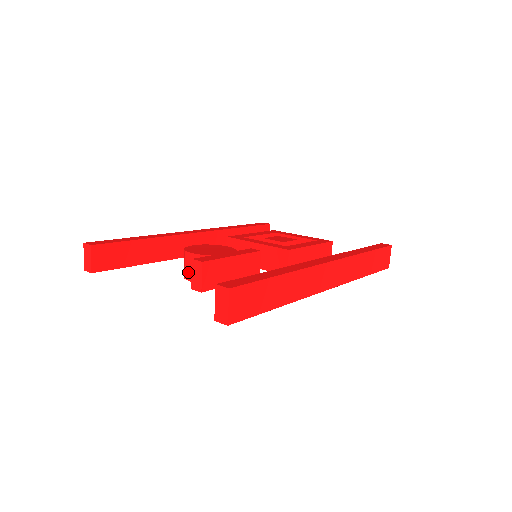
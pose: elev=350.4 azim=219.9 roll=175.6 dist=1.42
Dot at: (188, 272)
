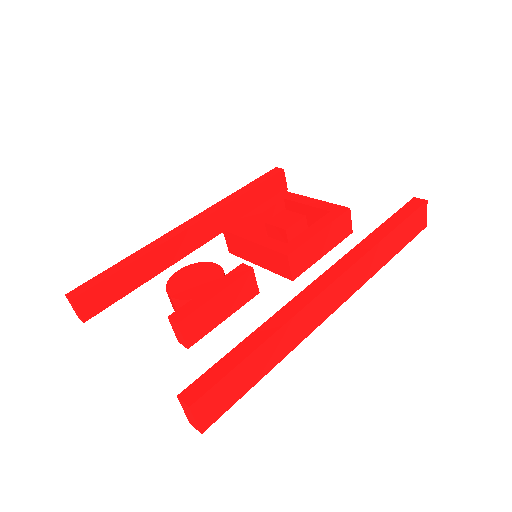
Dot at: occluded
